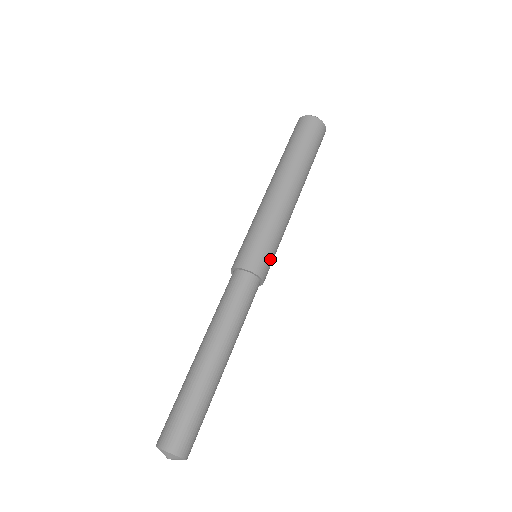
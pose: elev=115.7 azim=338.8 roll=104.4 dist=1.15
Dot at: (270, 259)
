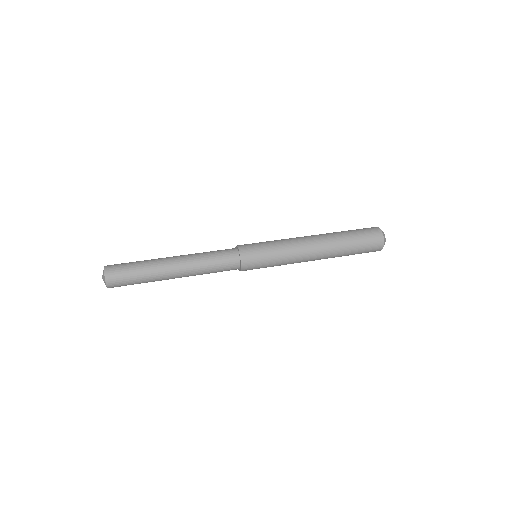
Dot at: (255, 246)
